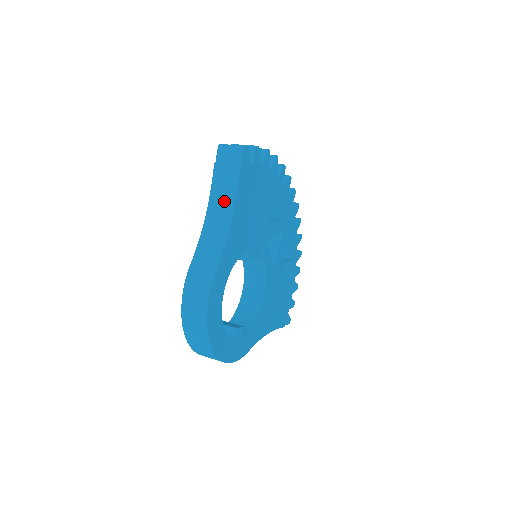
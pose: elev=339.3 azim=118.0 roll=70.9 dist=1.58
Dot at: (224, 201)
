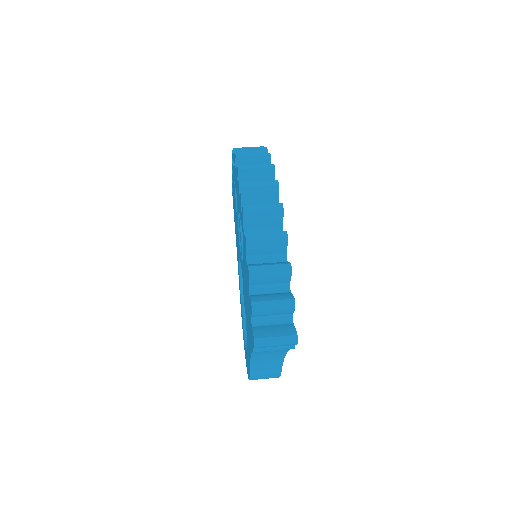
Dot at: (273, 352)
